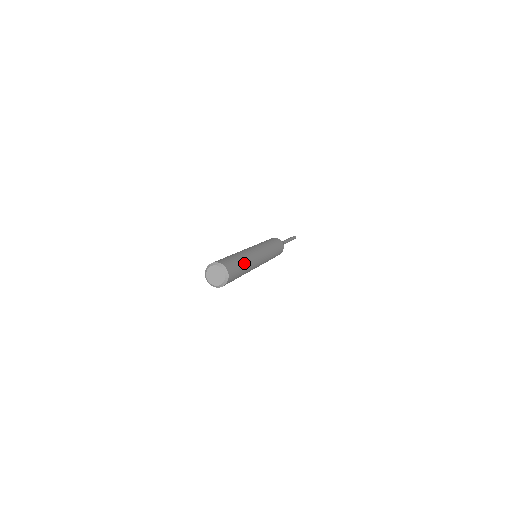
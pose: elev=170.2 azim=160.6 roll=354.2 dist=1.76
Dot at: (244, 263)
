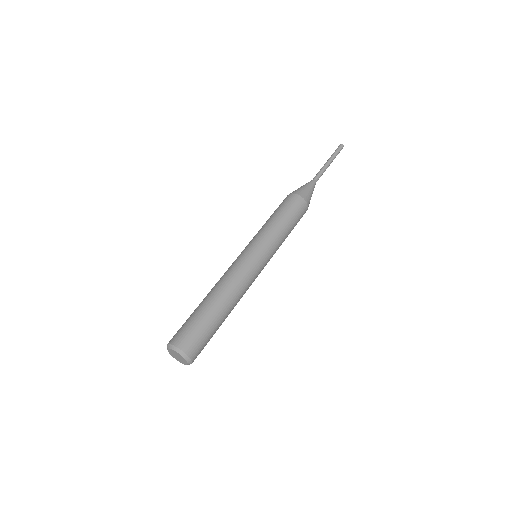
Dot at: (224, 320)
